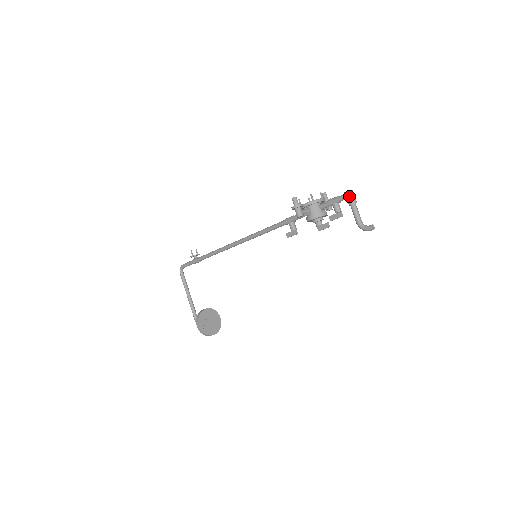
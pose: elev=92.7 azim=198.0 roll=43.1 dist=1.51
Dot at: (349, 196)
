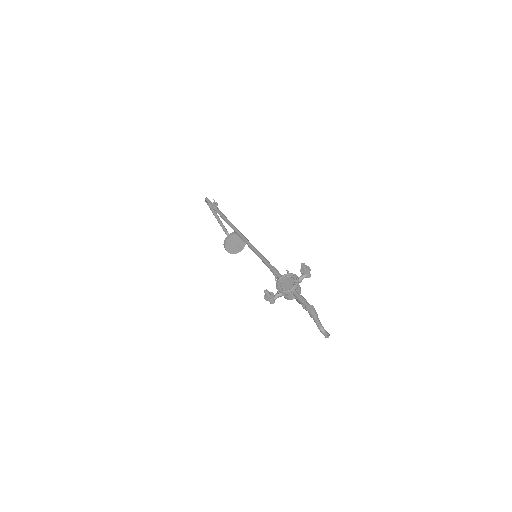
Dot at: (309, 314)
